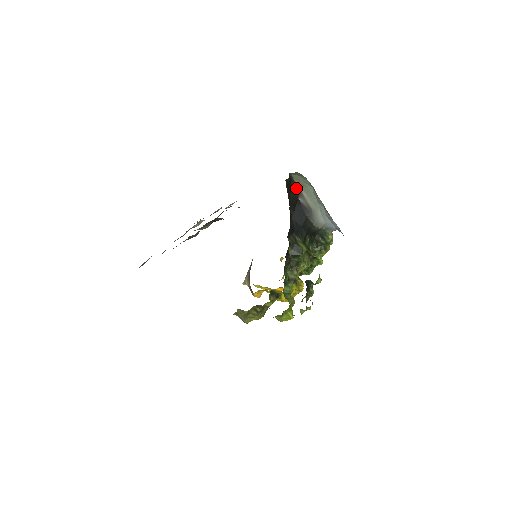
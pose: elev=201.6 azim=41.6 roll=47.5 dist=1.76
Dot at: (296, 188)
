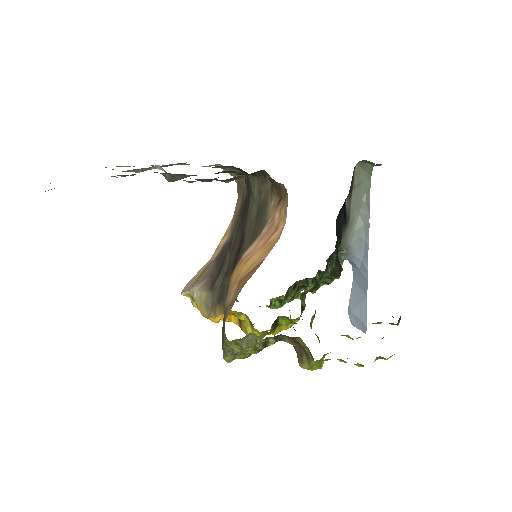
Dot at: (351, 184)
